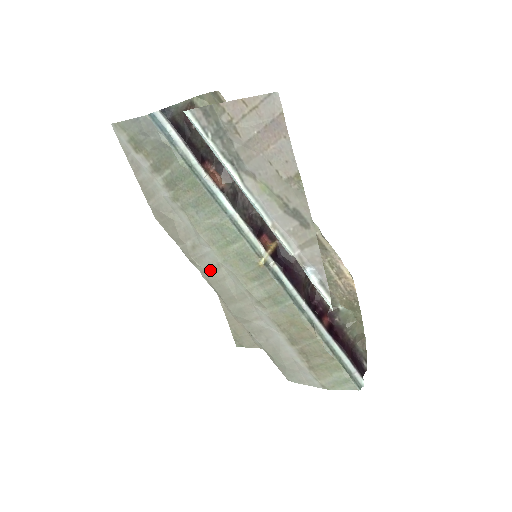
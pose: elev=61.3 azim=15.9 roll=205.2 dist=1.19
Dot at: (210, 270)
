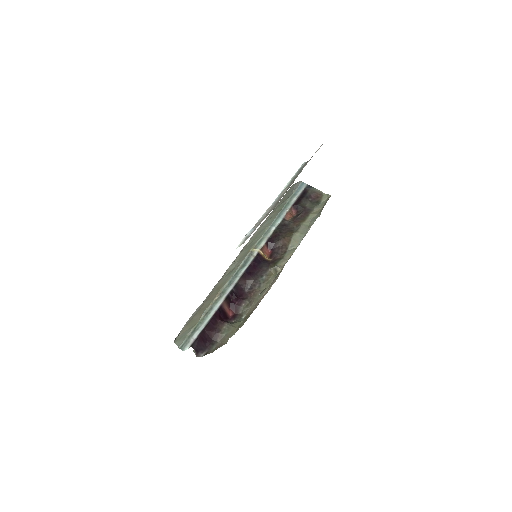
Dot at: occluded
